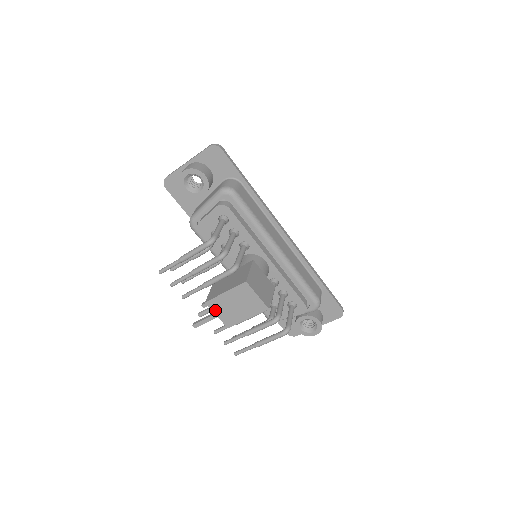
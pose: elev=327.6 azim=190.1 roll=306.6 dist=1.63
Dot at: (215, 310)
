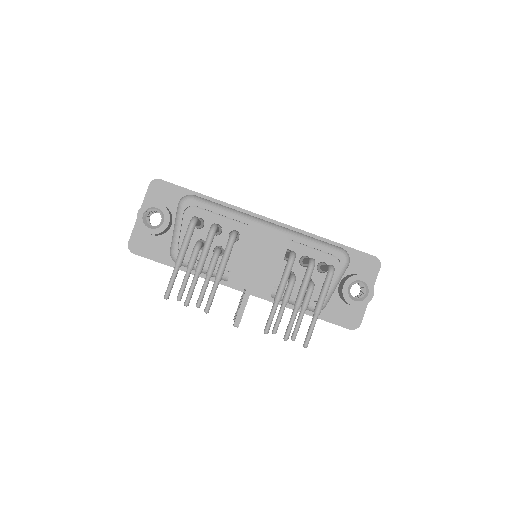
Dot at: (243, 284)
